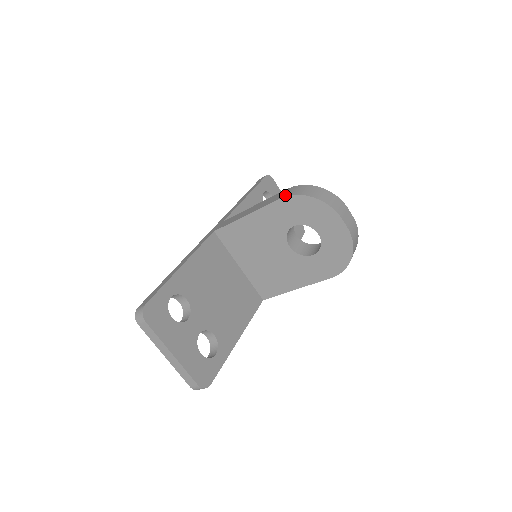
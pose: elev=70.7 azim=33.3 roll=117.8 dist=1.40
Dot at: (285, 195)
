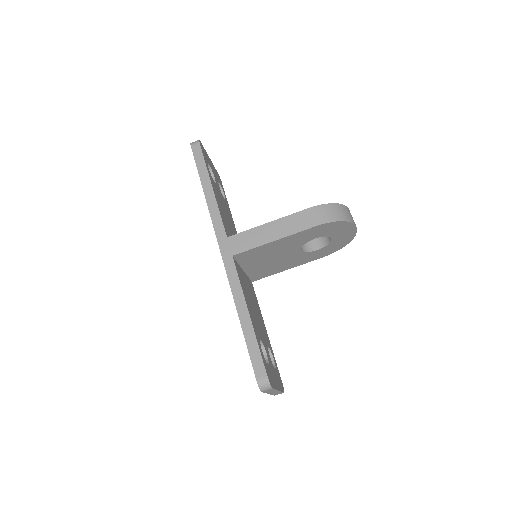
Dot at: (320, 222)
